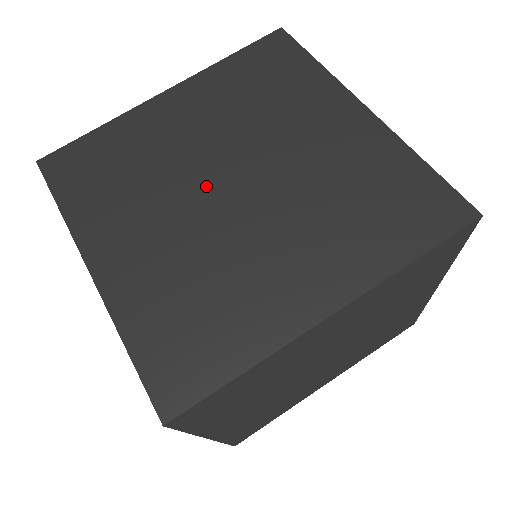
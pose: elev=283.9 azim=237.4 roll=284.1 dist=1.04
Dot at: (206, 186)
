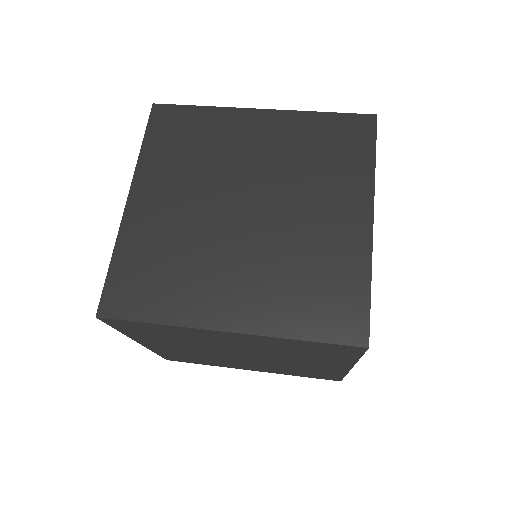
Dot at: (230, 196)
